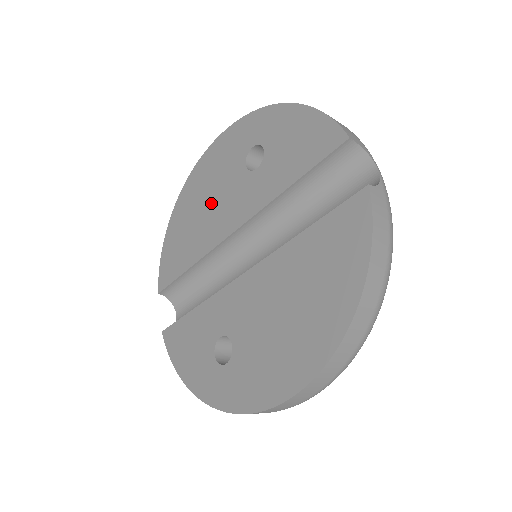
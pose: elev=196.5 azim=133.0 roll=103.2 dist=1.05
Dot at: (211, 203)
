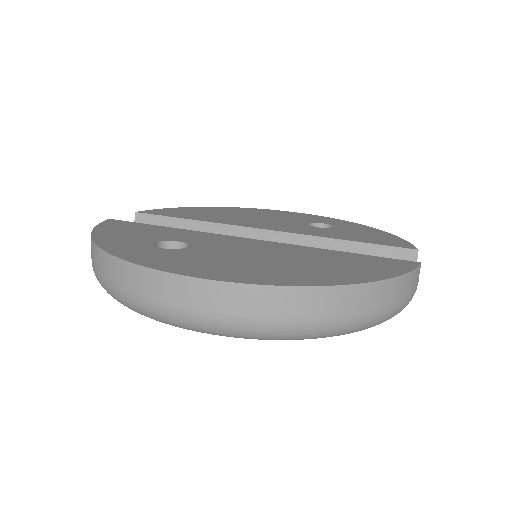
Dot at: (255, 218)
